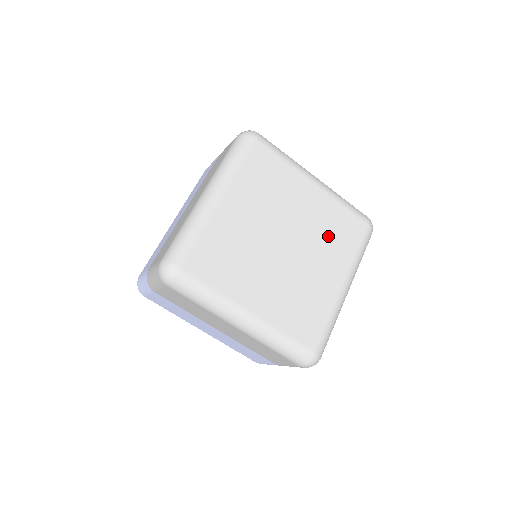
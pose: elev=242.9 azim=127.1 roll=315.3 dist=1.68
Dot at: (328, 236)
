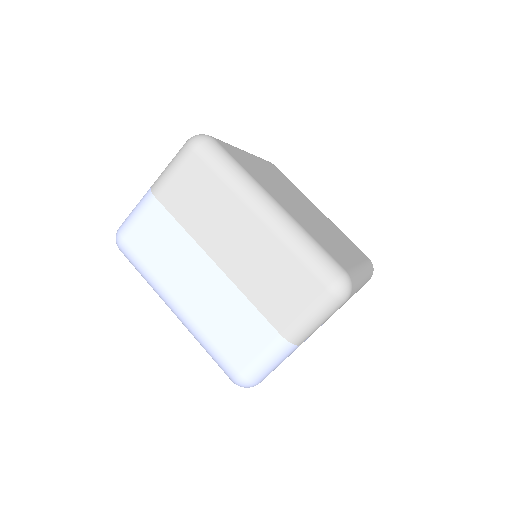
Dot at: (337, 234)
